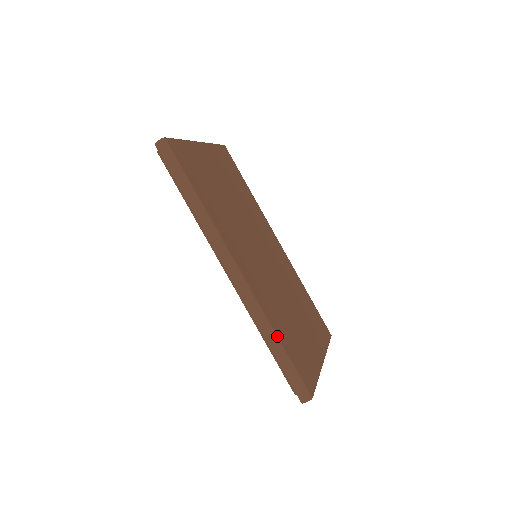
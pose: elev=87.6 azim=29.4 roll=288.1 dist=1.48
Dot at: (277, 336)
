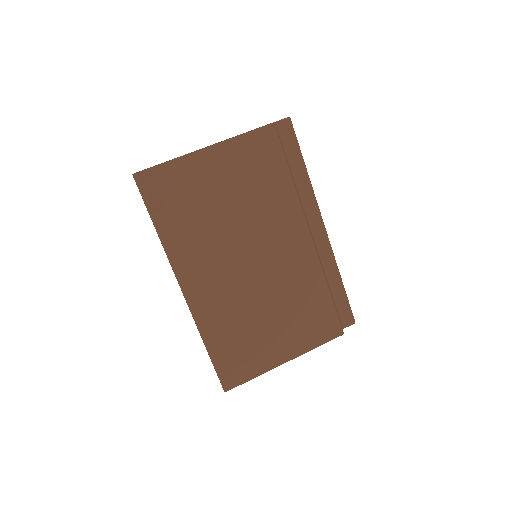
Dot at: (207, 344)
